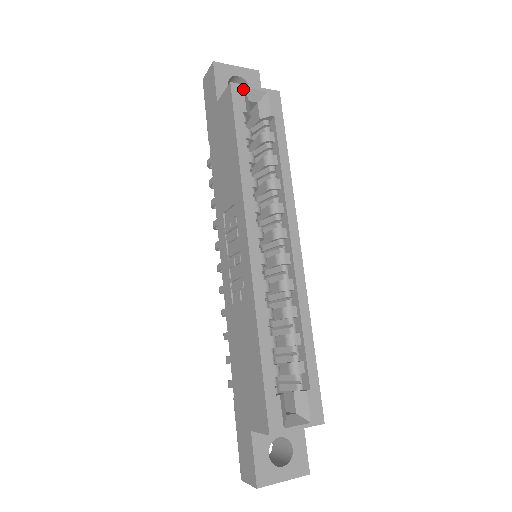
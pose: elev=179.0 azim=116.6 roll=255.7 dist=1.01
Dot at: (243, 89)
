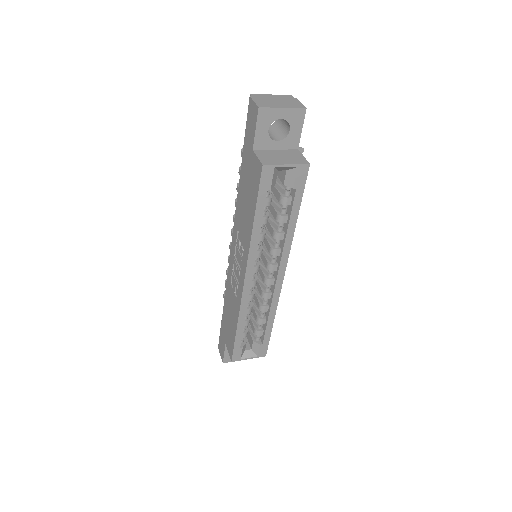
Dot at: (273, 169)
